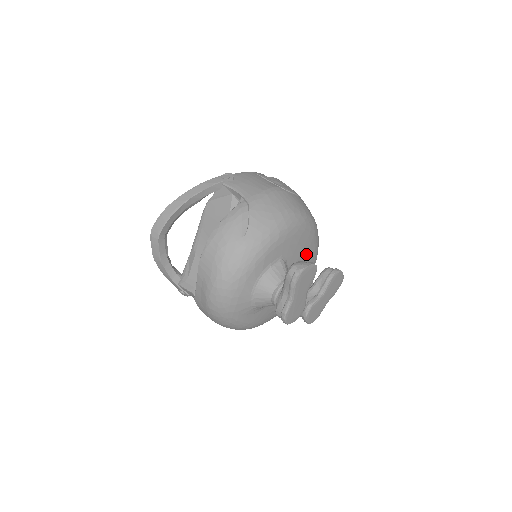
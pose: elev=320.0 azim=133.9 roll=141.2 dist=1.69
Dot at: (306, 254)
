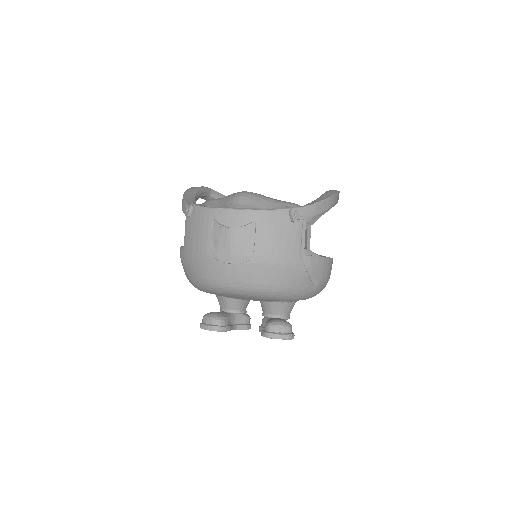
Dot at: (260, 300)
